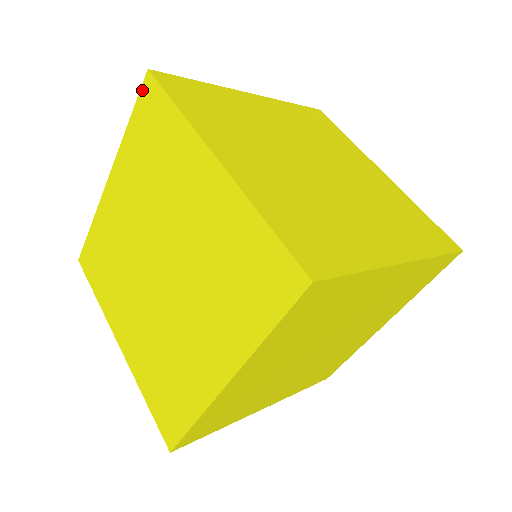
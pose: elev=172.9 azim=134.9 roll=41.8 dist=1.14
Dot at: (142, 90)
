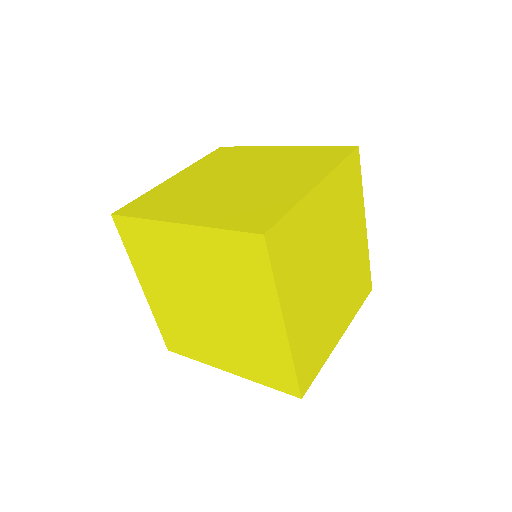
Dot at: (250, 235)
